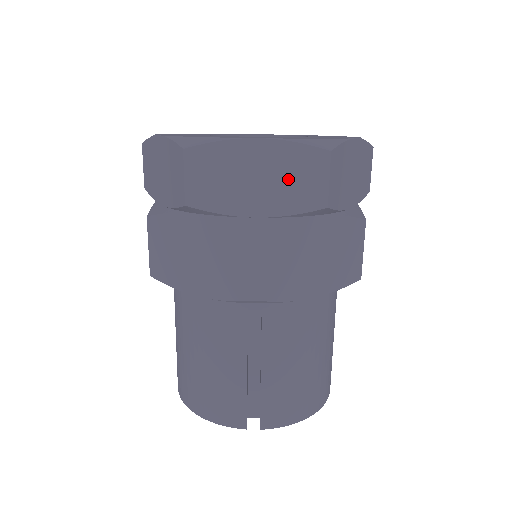
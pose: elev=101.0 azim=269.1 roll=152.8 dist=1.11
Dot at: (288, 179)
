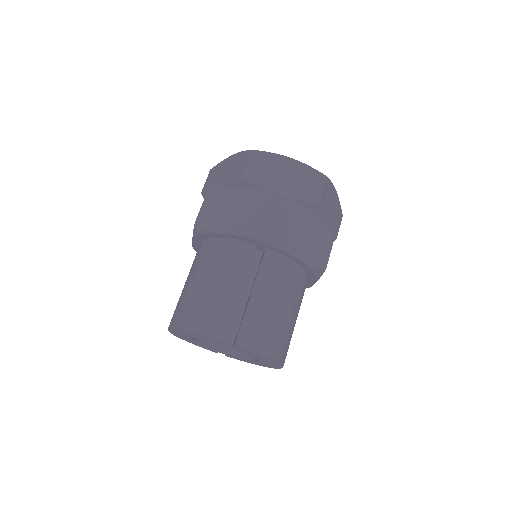
Dot at: (302, 182)
